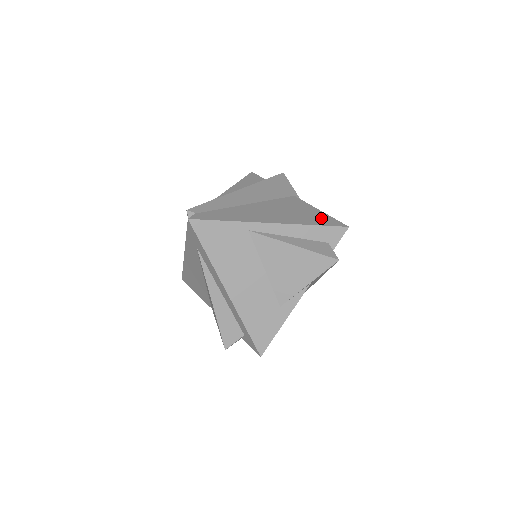
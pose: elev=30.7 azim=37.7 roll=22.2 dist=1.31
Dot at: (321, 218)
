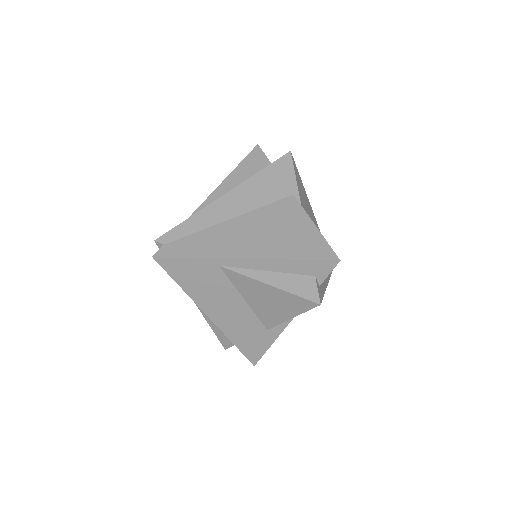
Dot at: (310, 244)
